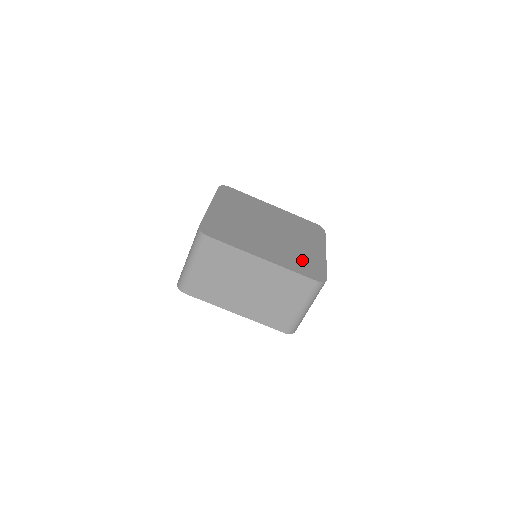
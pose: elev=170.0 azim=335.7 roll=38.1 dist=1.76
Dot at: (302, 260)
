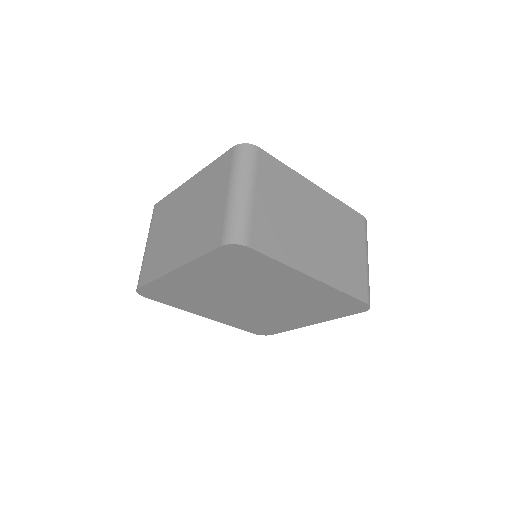
Dot at: occluded
